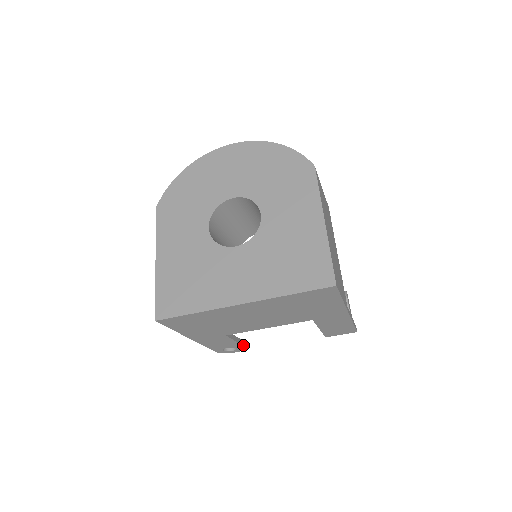
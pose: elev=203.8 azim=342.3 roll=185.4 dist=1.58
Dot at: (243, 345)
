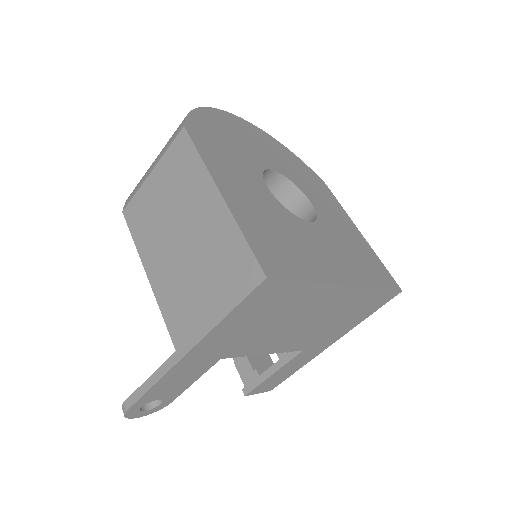
Dot at: (174, 397)
